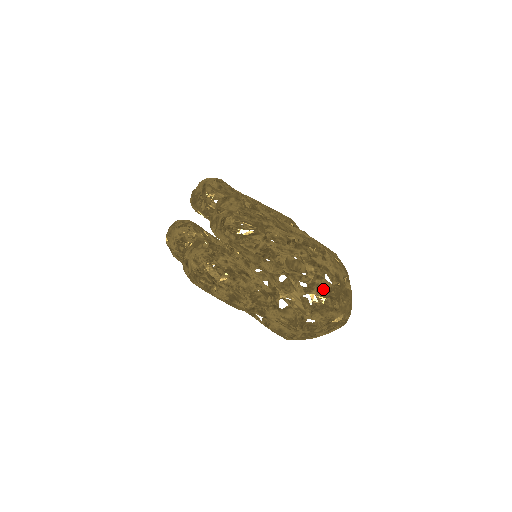
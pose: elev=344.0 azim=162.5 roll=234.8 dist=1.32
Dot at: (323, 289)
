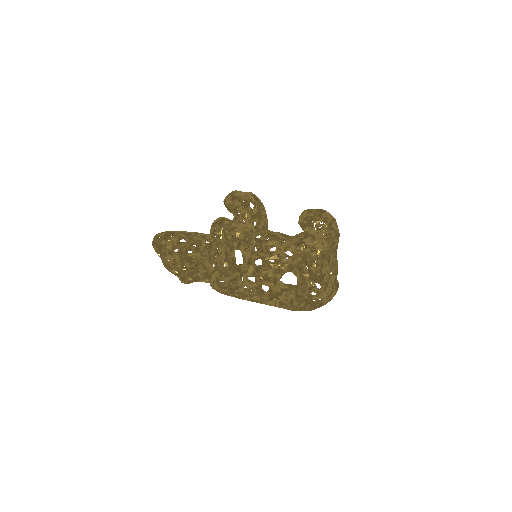
Dot at: (282, 285)
